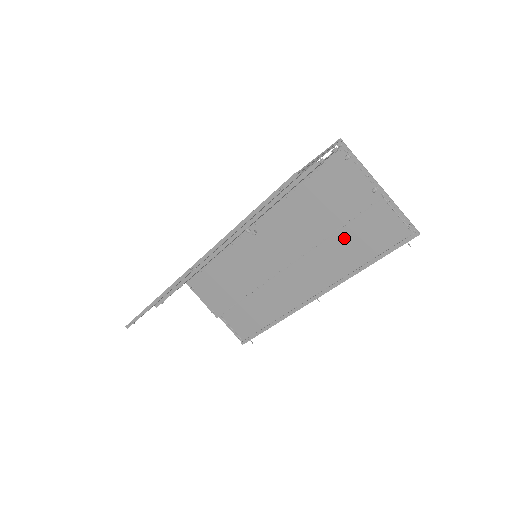
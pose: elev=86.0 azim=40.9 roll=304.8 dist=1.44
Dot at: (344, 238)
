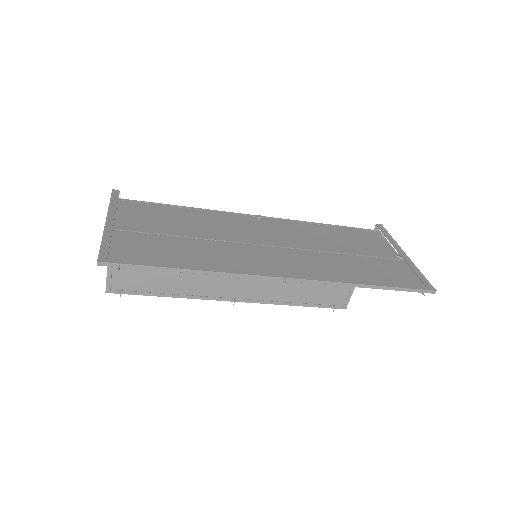
Dot at: occluded
